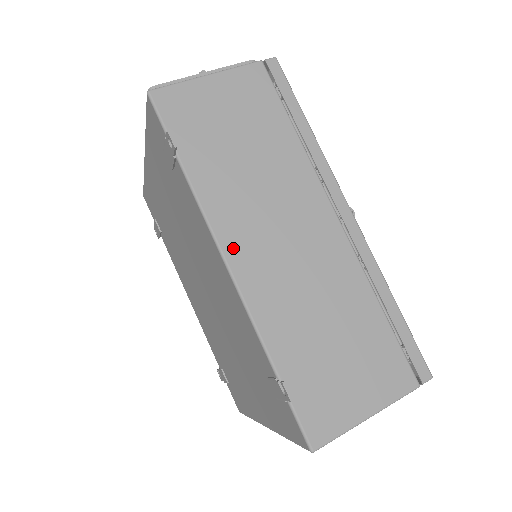
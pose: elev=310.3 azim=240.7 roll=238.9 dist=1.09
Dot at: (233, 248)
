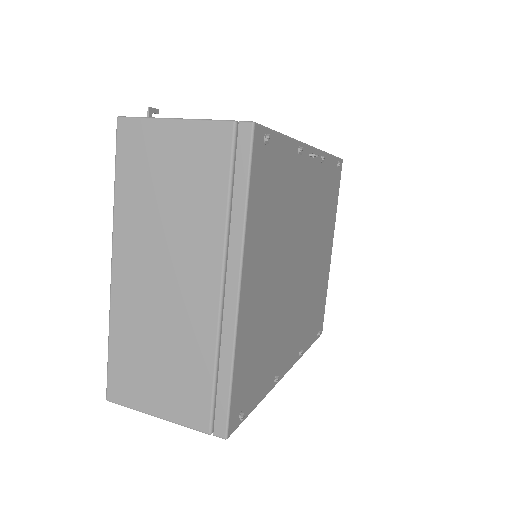
Dot at: occluded
